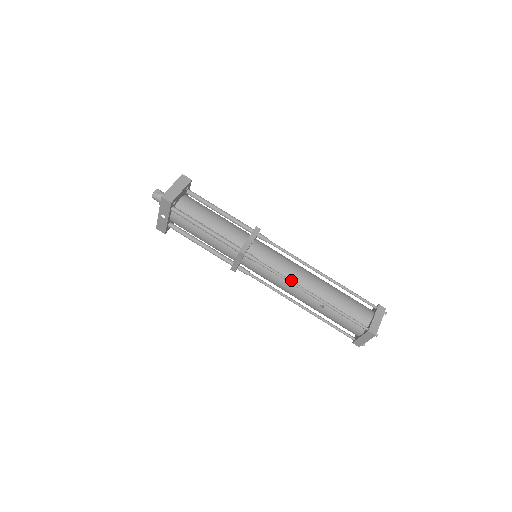
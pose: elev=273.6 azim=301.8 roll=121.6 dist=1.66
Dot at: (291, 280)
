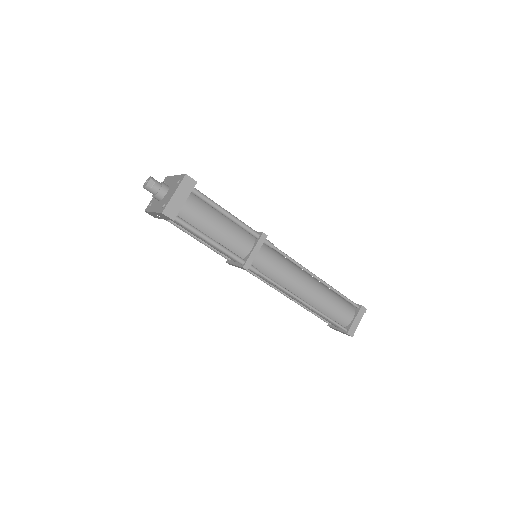
Dot at: (289, 291)
